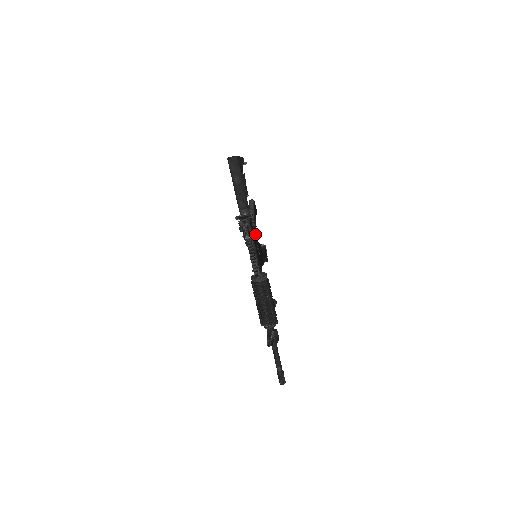
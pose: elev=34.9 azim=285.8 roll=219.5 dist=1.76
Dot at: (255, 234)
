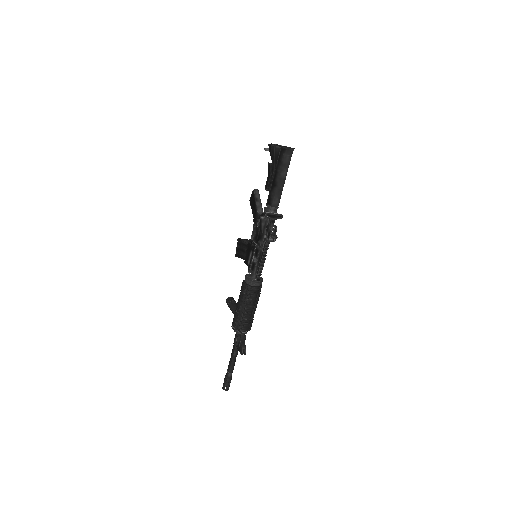
Dot at: occluded
